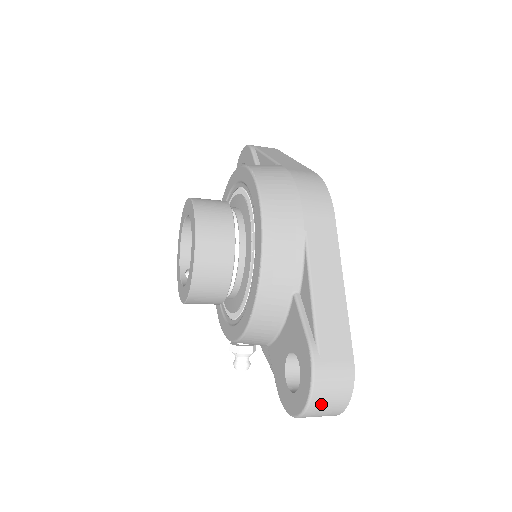
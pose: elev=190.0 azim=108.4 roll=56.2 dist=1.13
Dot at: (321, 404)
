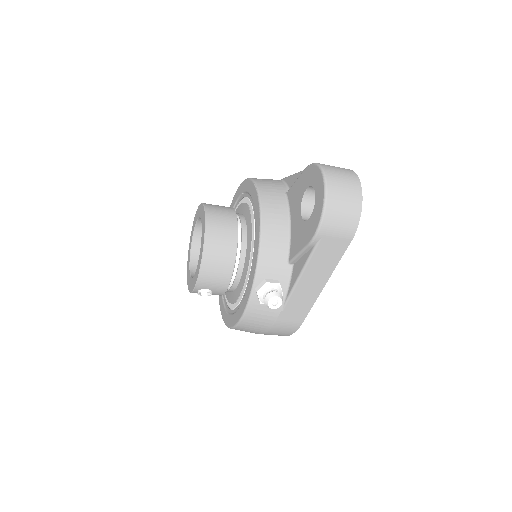
Dot at: (335, 177)
